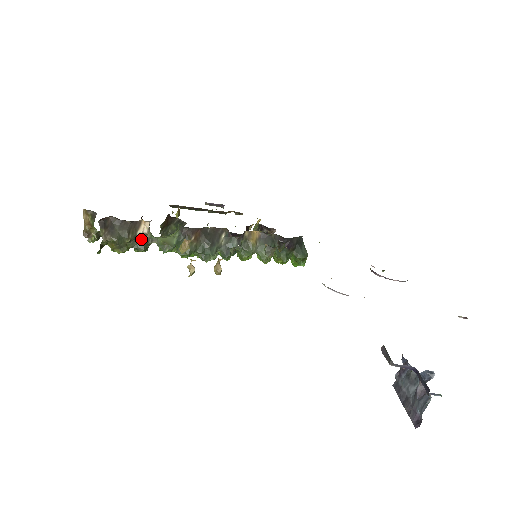
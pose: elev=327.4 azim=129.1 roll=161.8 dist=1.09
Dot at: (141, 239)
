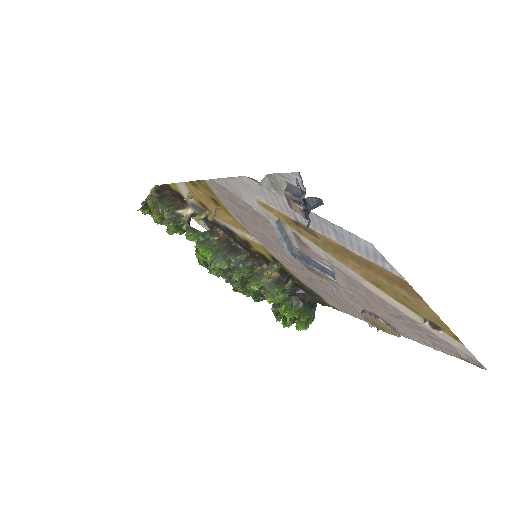
Dot at: (177, 216)
